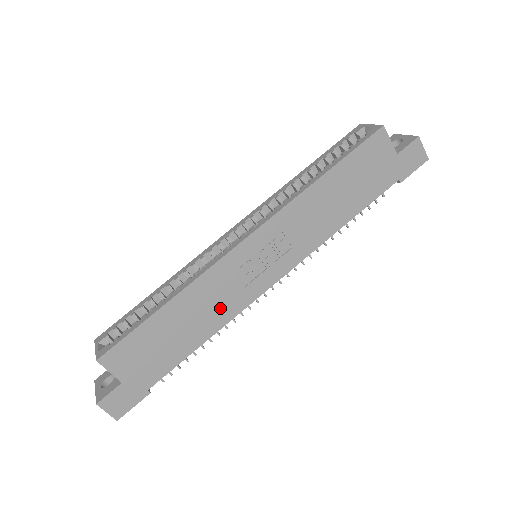
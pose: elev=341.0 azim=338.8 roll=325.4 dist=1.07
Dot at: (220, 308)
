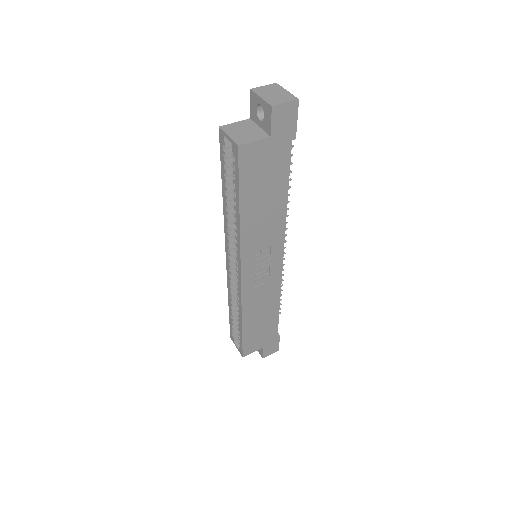
Dot at: (269, 296)
